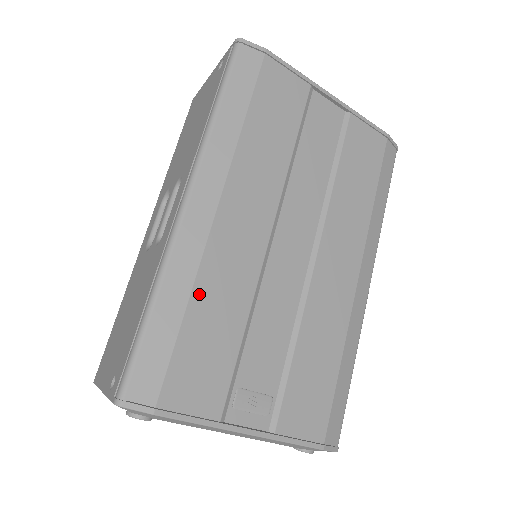
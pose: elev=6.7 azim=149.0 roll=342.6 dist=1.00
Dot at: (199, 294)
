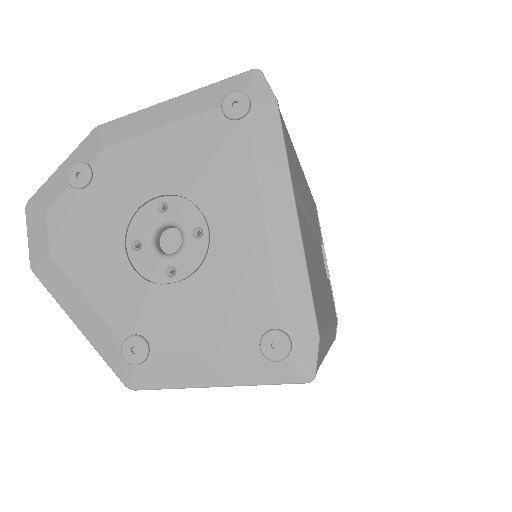
Dot at: (295, 154)
